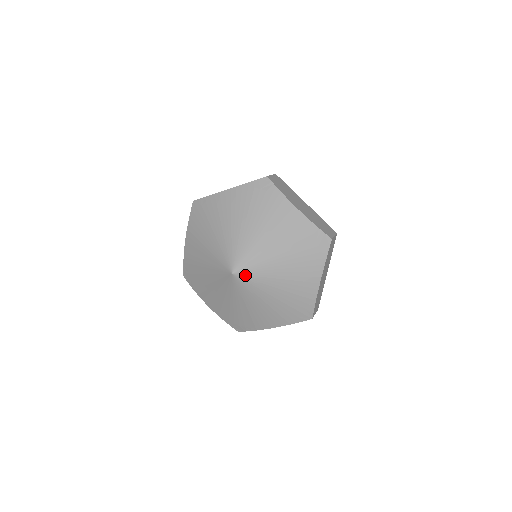
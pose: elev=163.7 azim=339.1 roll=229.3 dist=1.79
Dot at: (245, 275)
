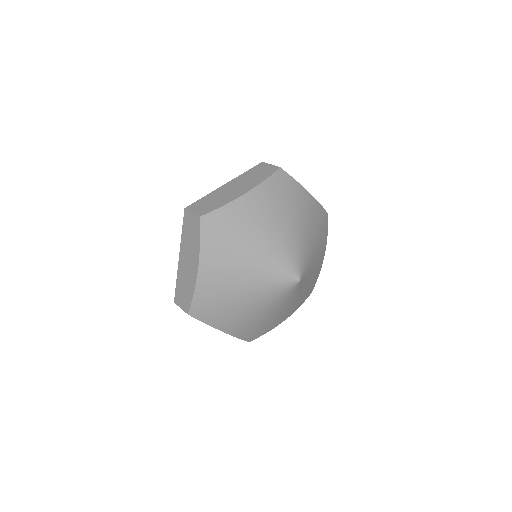
Dot at: (302, 268)
